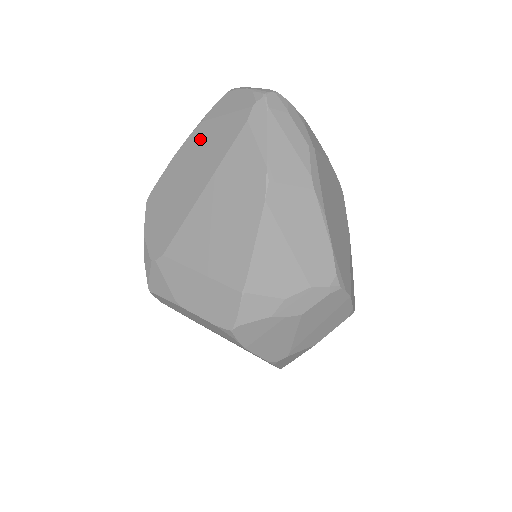
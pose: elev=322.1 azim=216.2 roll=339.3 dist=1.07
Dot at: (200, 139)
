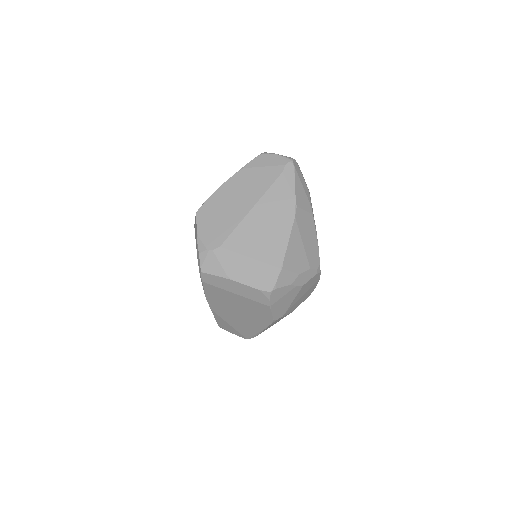
Dot at: (244, 178)
